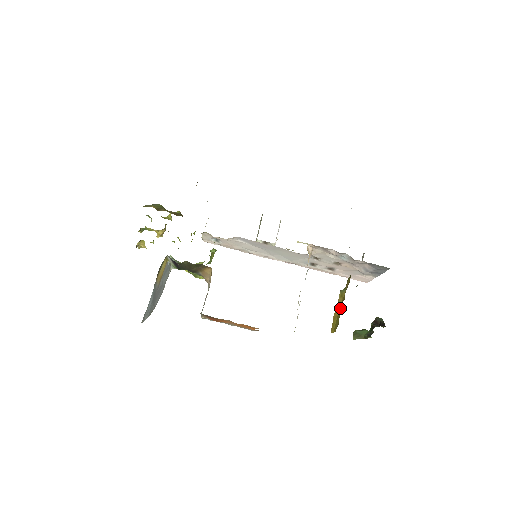
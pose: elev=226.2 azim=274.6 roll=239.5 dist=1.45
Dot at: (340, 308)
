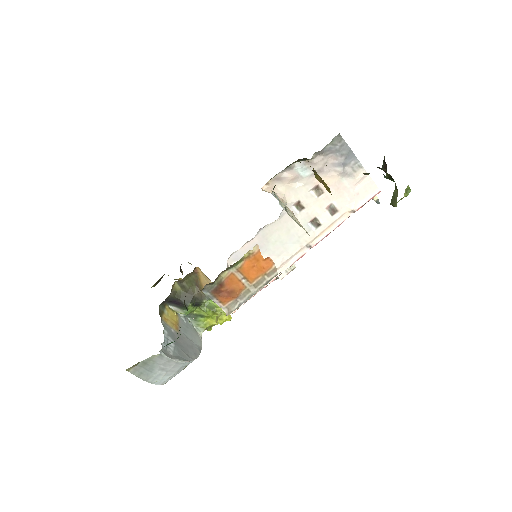
Dot at: occluded
